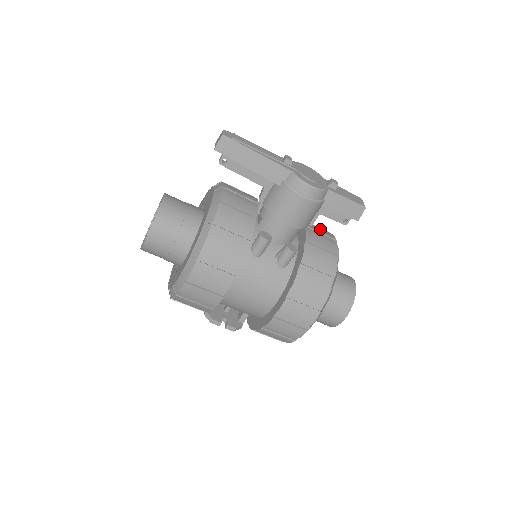
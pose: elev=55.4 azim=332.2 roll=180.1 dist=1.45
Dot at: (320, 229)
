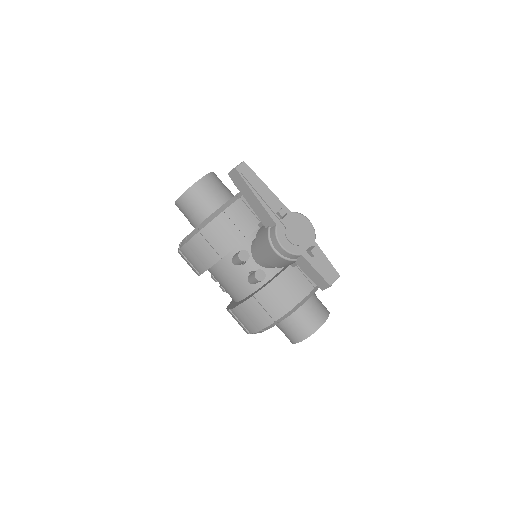
Dot at: occluded
